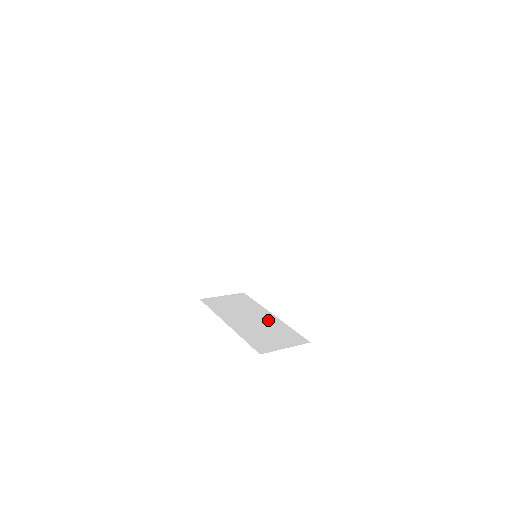
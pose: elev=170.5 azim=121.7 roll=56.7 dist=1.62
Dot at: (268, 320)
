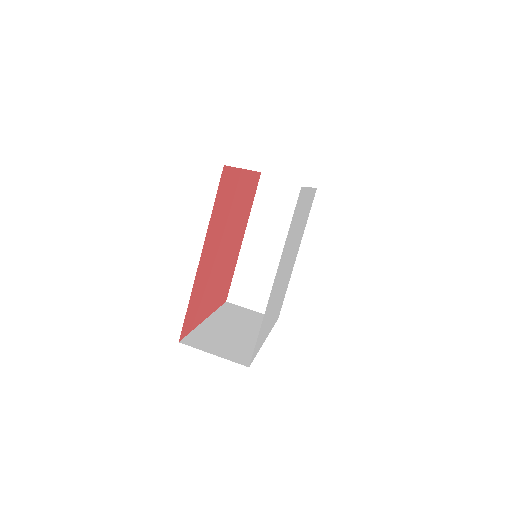
Dot at: (250, 337)
